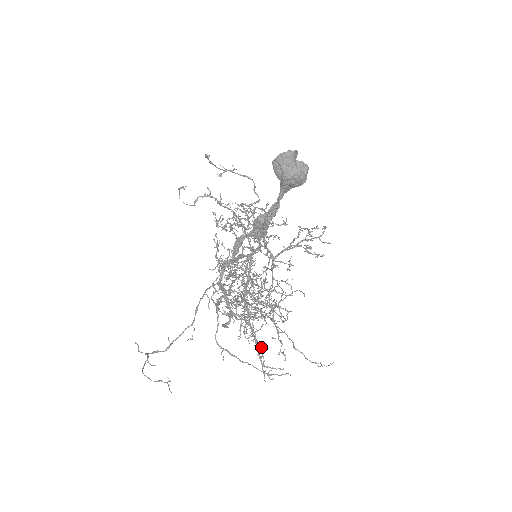
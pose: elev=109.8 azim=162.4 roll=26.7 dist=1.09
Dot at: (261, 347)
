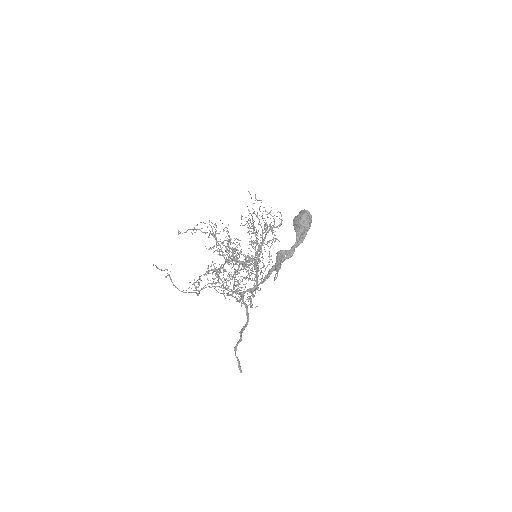
Dot at: (207, 273)
